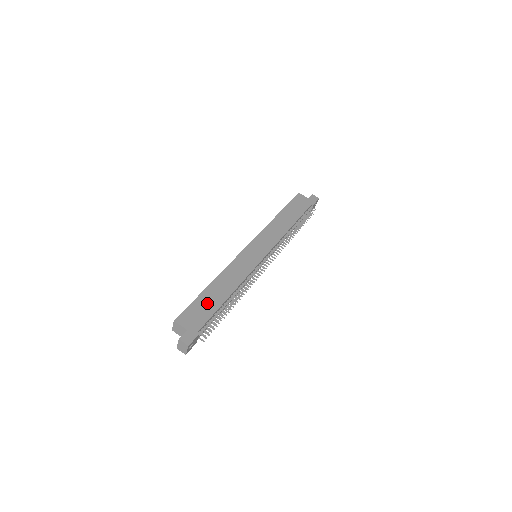
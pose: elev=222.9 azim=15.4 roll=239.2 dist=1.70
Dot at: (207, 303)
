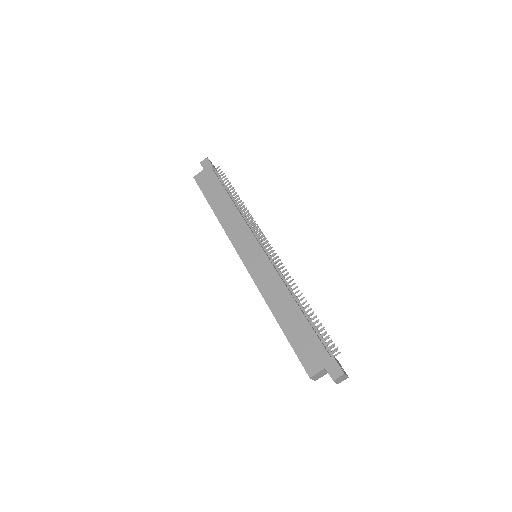
Dot at: (299, 334)
